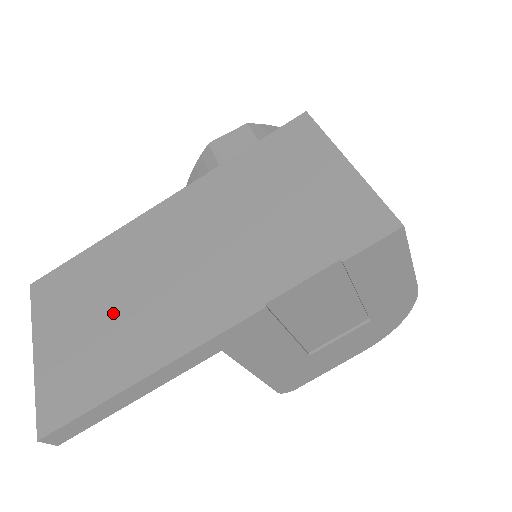
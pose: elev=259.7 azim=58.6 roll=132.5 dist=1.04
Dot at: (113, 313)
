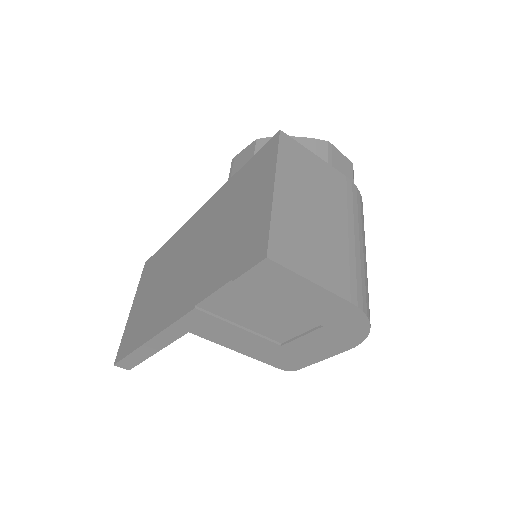
Dot at: (156, 292)
